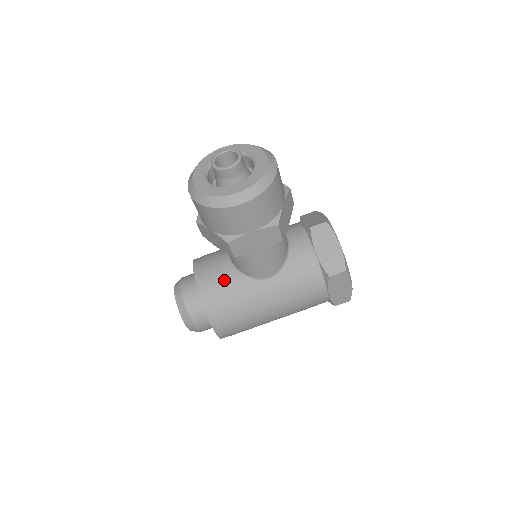
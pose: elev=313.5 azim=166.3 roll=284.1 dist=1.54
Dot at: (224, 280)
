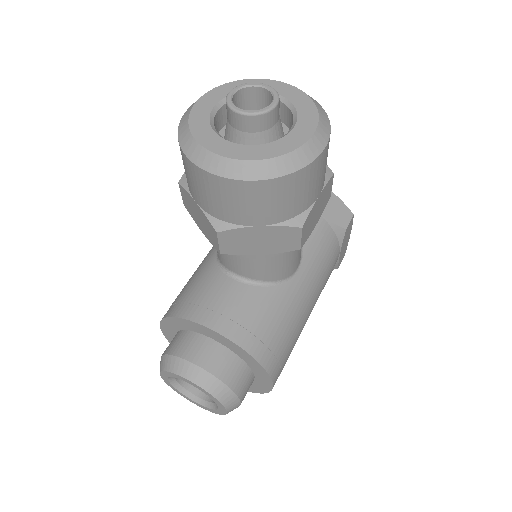
Dot at: (254, 306)
